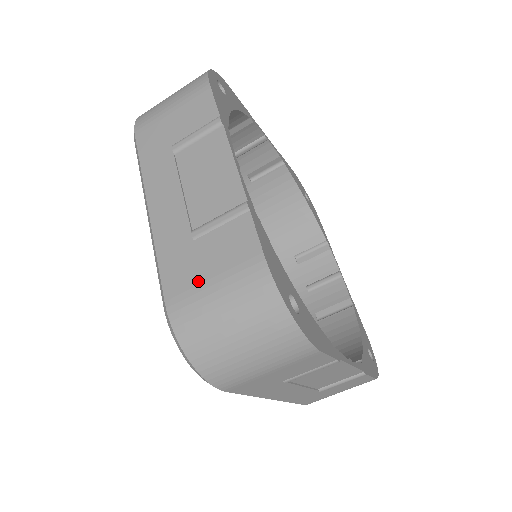
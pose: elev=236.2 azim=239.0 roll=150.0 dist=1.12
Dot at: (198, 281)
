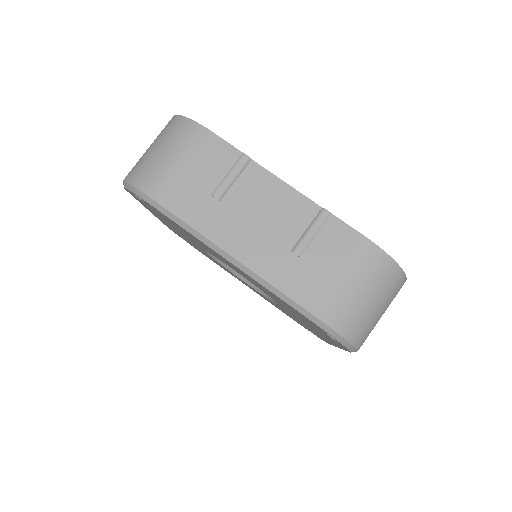
Dot at: (328, 283)
